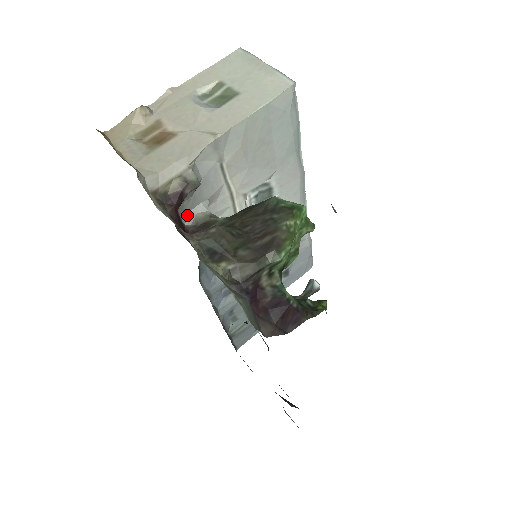
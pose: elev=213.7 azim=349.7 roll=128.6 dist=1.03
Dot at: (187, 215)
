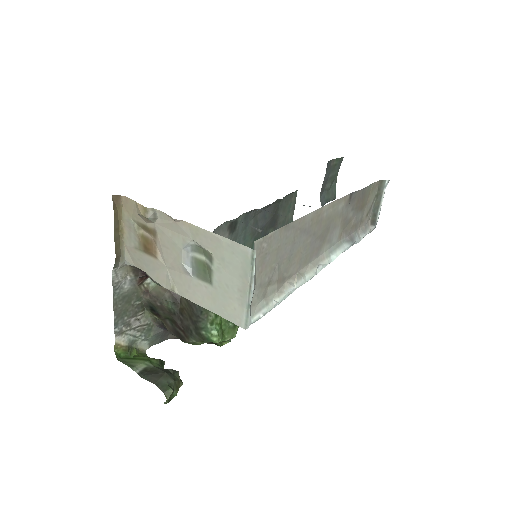
Dot at: occluded
